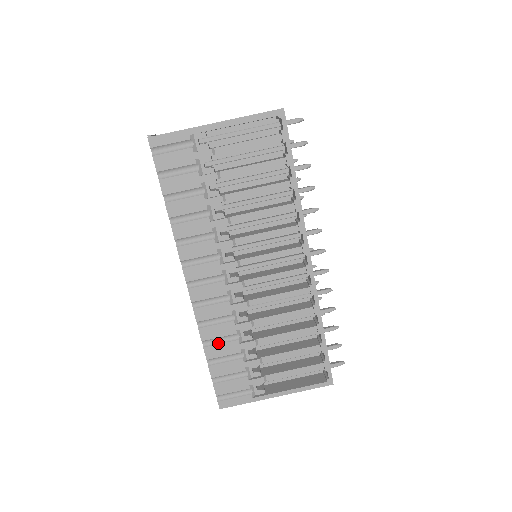
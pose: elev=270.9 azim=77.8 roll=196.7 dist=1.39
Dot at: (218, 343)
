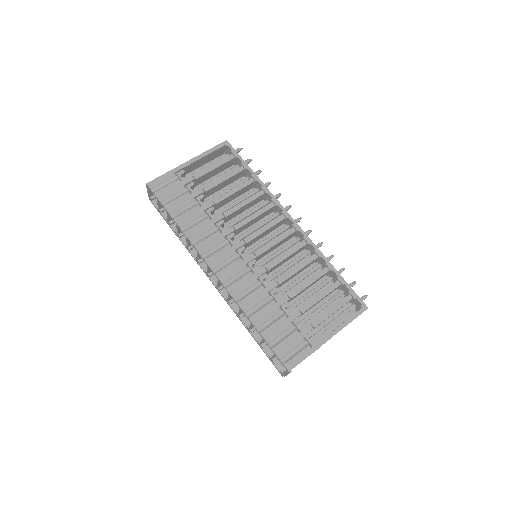
Dot at: (259, 310)
